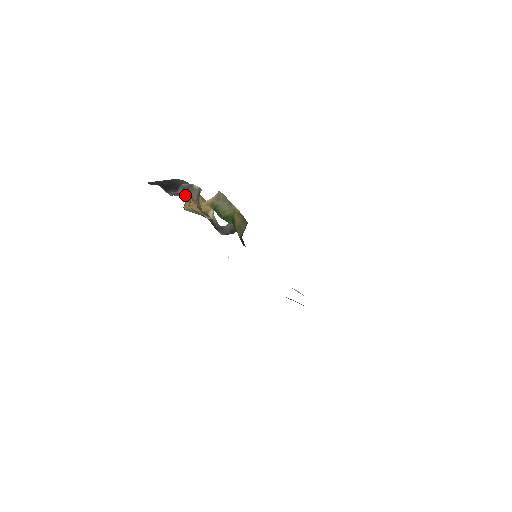
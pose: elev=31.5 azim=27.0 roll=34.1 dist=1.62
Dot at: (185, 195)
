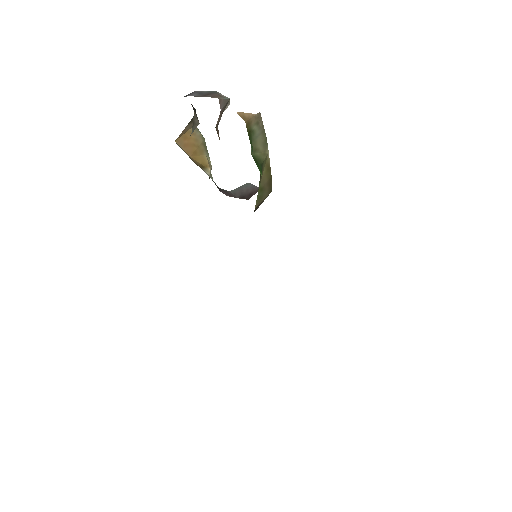
Dot at: (206, 96)
